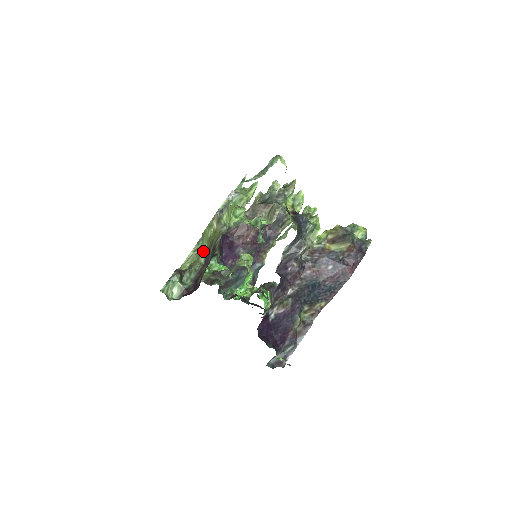
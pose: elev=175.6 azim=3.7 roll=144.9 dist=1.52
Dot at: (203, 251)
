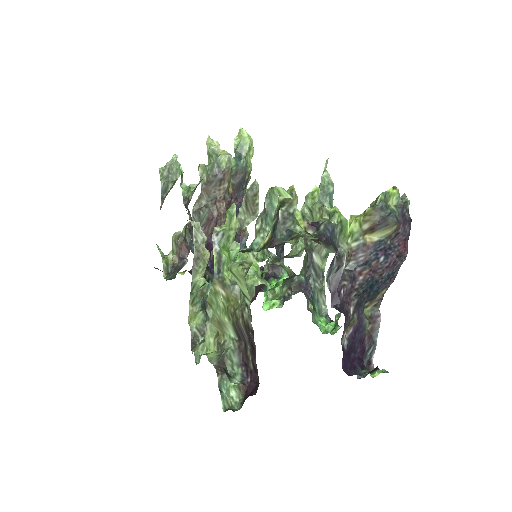
Dot at: (225, 324)
